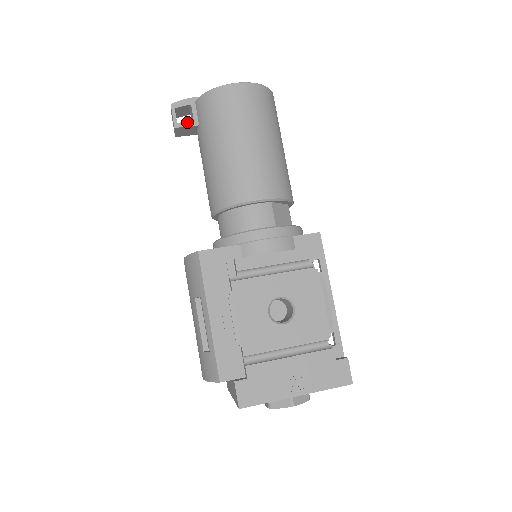
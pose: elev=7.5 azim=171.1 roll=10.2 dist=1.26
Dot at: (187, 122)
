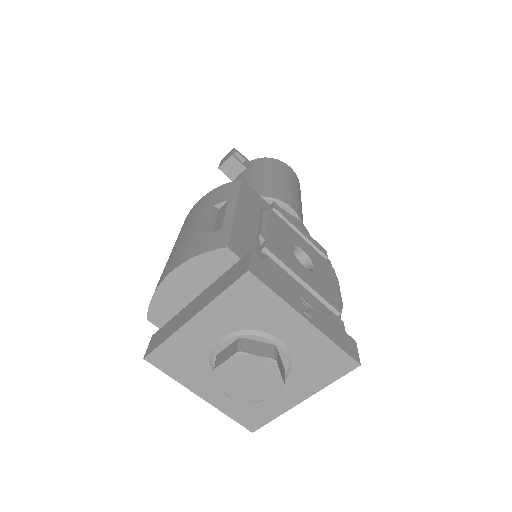
Dot at: occluded
